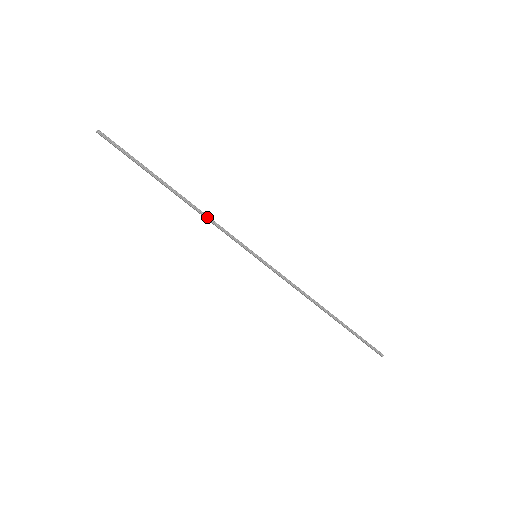
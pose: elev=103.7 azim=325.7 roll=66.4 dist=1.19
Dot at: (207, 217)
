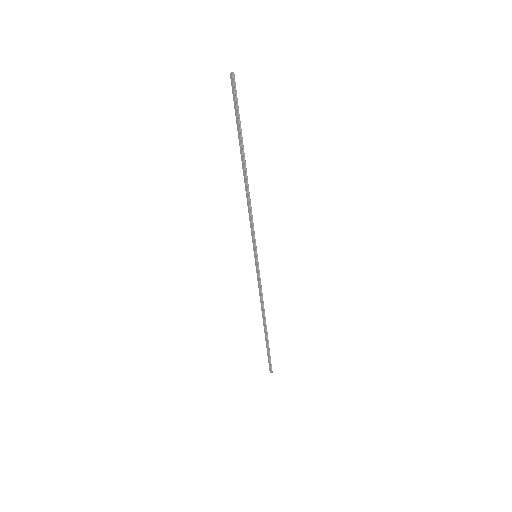
Dot at: (250, 204)
